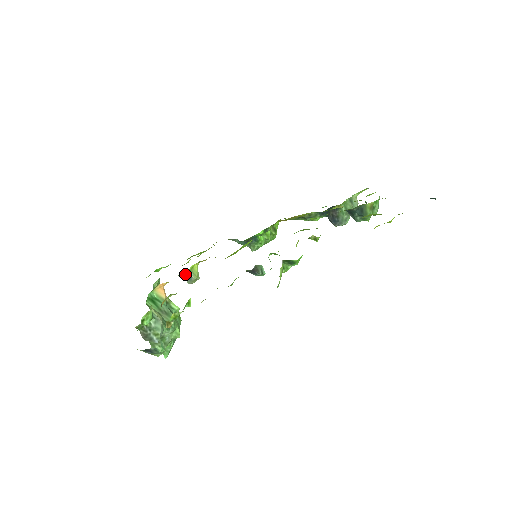
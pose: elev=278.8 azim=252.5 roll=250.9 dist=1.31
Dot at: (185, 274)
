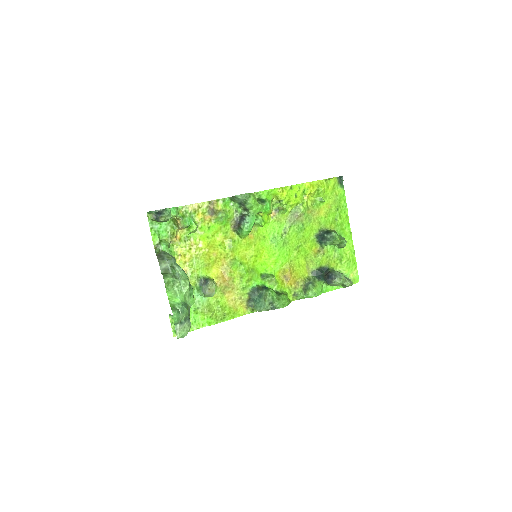
Dot at: (203, 283)
